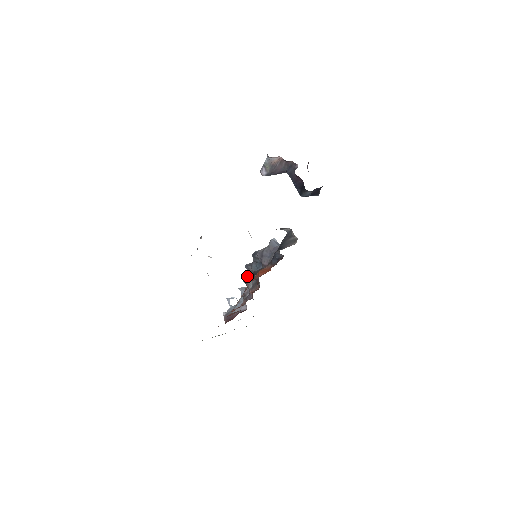
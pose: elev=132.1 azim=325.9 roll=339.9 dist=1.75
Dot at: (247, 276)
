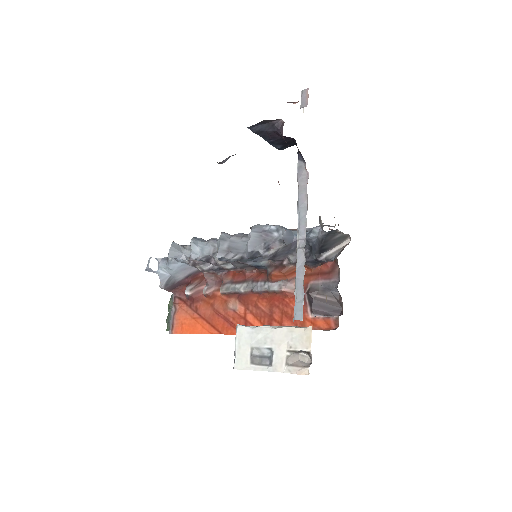
Dot at: (317, 309)
